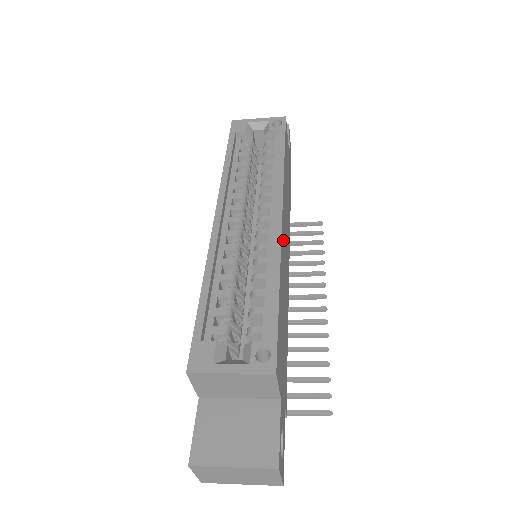
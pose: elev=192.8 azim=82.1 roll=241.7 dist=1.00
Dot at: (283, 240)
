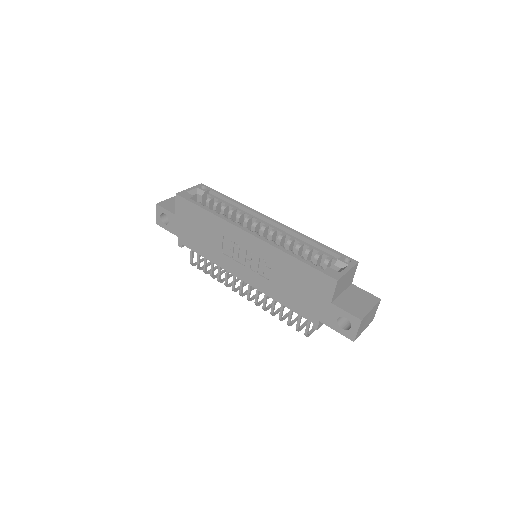
Dot at: occluded
